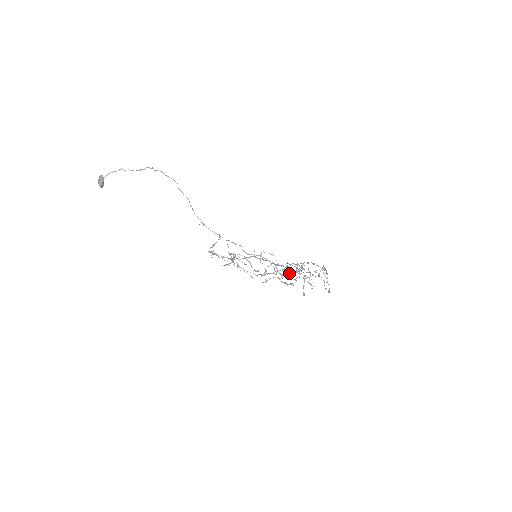
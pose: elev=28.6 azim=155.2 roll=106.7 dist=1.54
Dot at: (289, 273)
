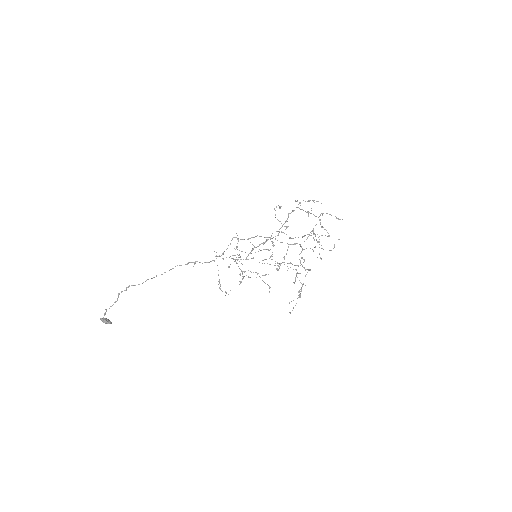
Dot at: occluded
